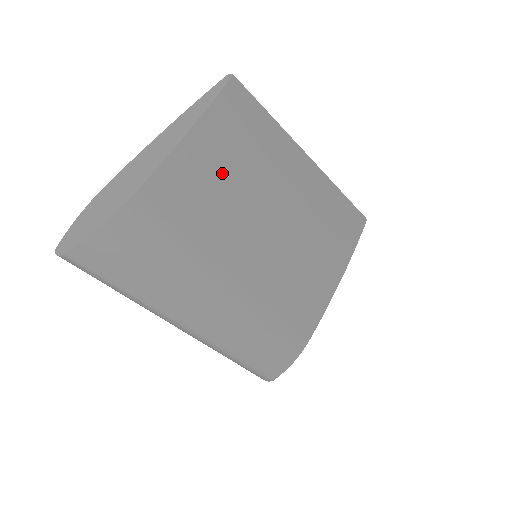
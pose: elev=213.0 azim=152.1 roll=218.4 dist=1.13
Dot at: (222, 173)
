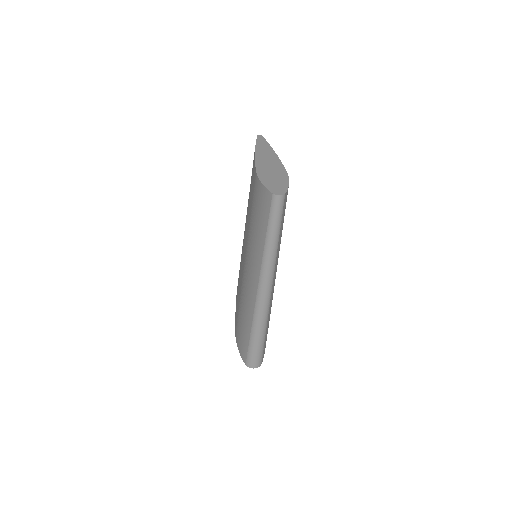
Dot at: occluded
